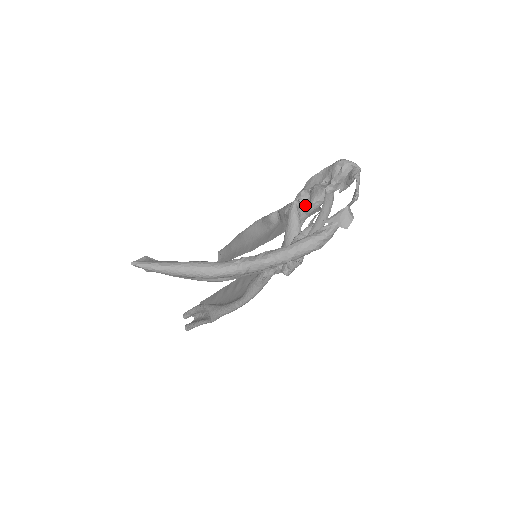
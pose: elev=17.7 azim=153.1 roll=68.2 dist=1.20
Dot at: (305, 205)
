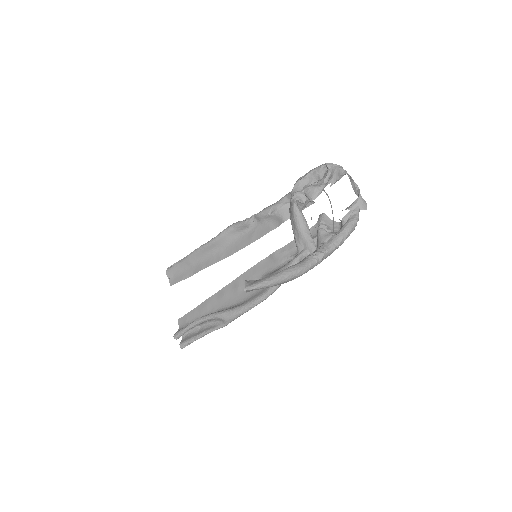
Dot at: (303, 203)
